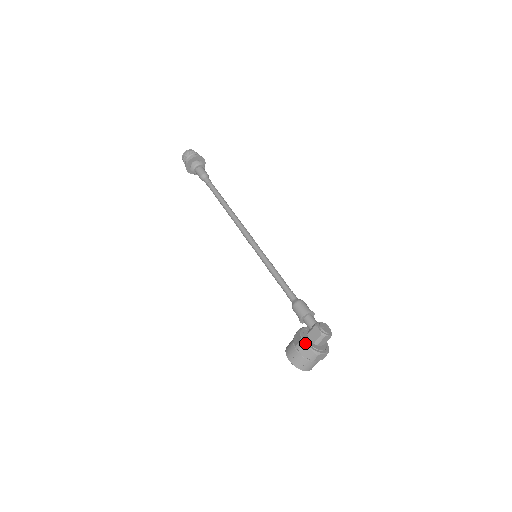
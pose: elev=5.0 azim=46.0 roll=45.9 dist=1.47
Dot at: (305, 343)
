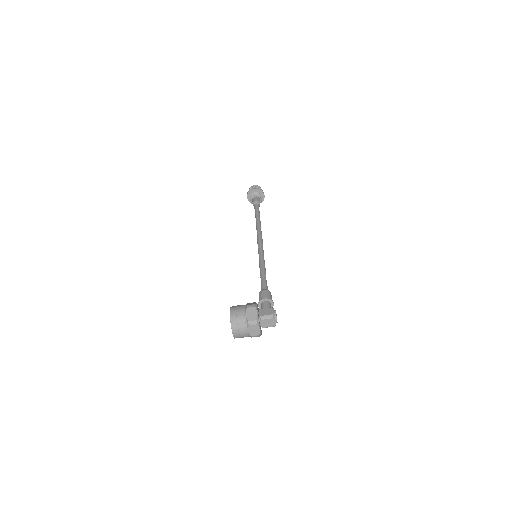
Dot at: (257, 308)
